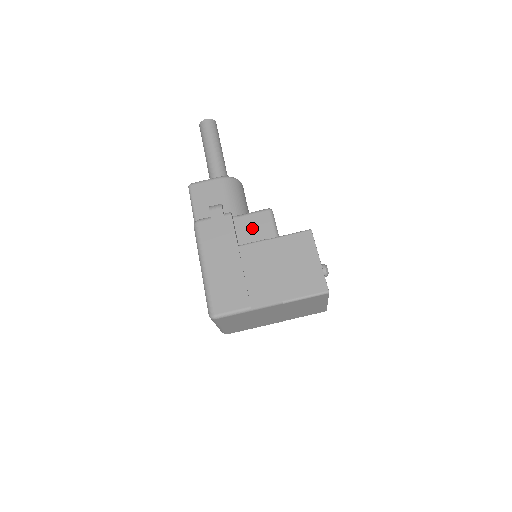
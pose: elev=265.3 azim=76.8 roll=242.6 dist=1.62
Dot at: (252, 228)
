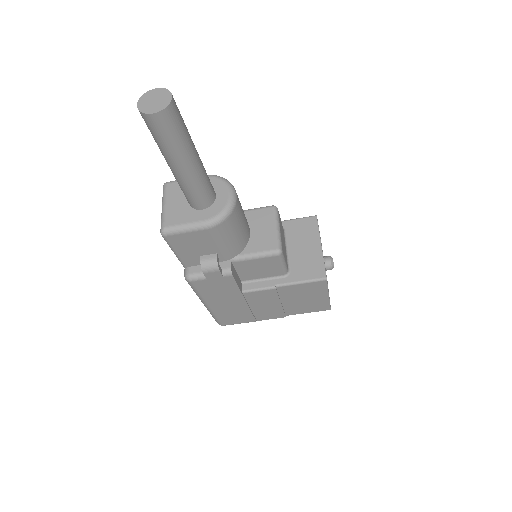
Dot at: (256, 269)
